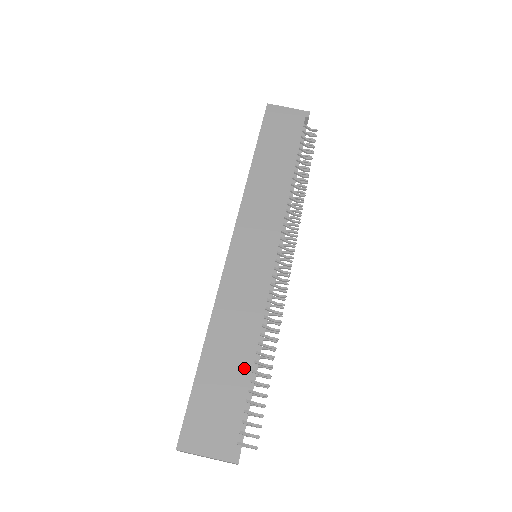
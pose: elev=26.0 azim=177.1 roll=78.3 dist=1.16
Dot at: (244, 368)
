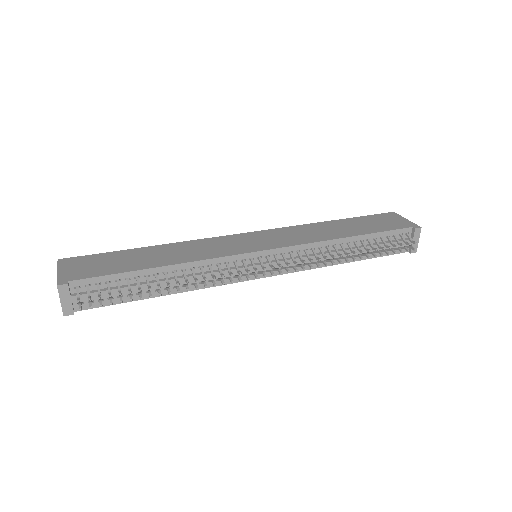
Dot at: (144, 265)
